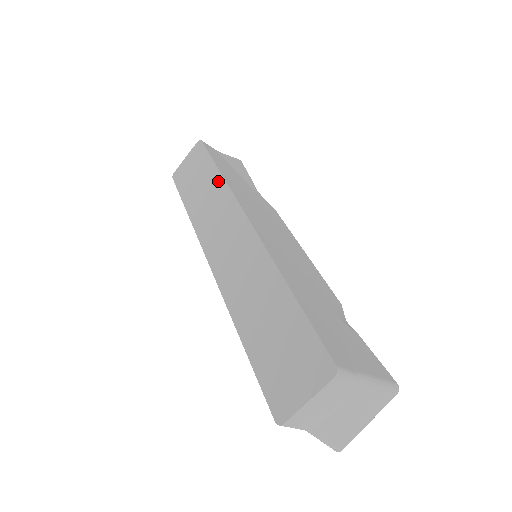
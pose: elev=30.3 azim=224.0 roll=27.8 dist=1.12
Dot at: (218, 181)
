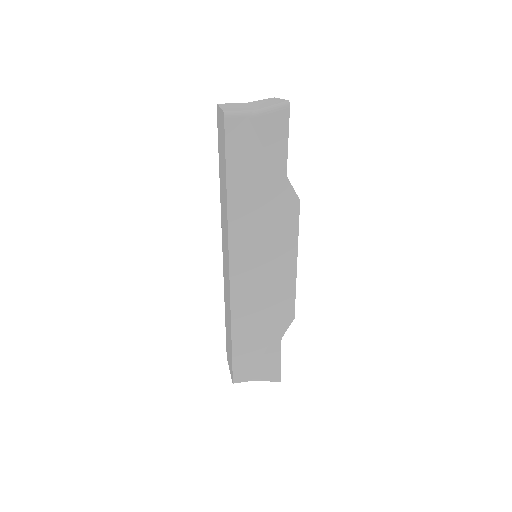
Dot at: (226, 203)
